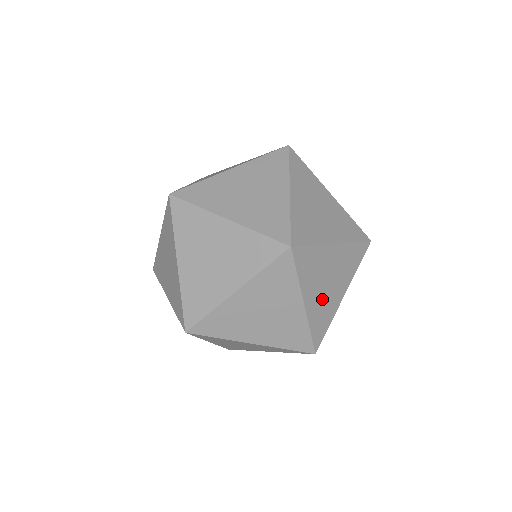
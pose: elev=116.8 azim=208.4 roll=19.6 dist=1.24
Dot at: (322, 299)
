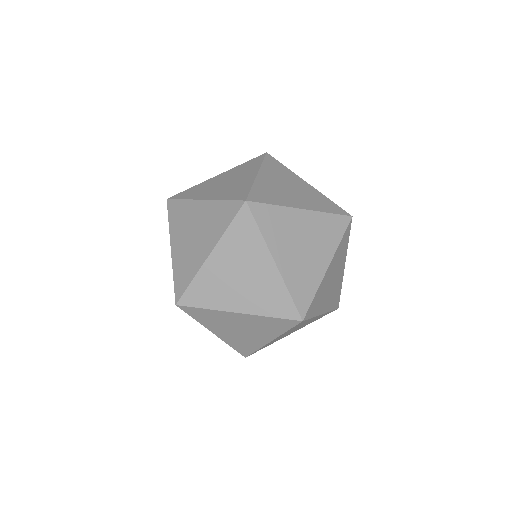
Dot at: (327, 286)
